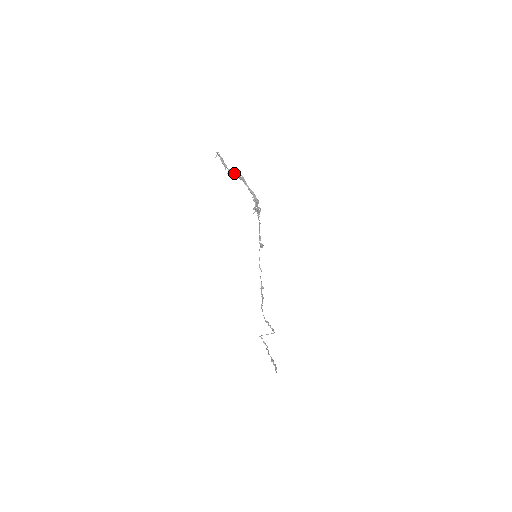
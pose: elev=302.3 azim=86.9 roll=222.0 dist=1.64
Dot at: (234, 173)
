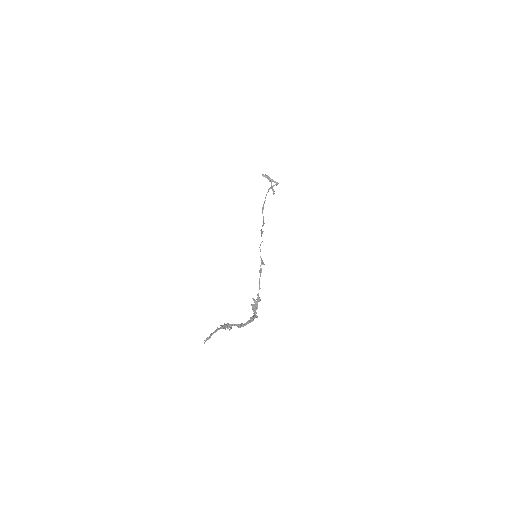
Dot at: occluded
